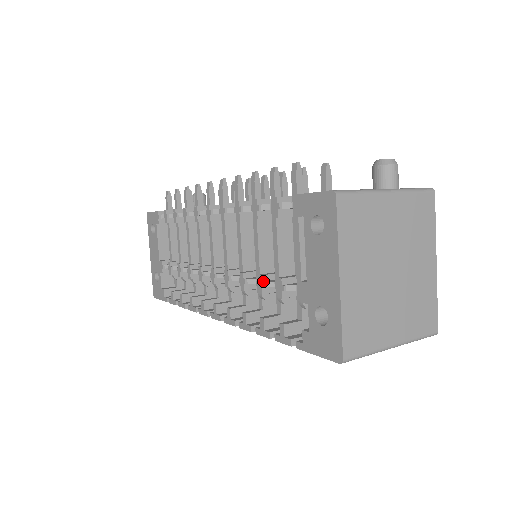
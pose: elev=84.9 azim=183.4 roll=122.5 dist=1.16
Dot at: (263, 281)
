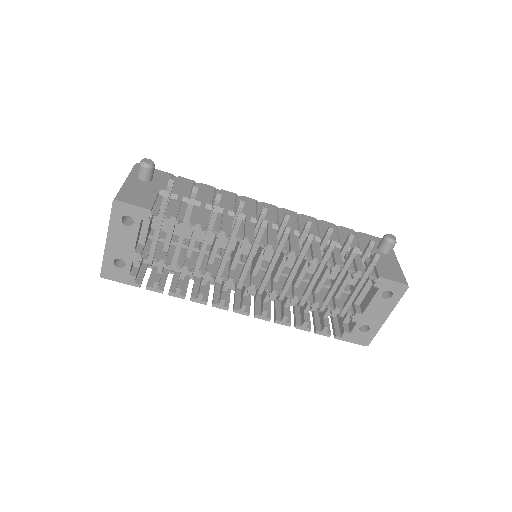
Dot at: (318, 305)
